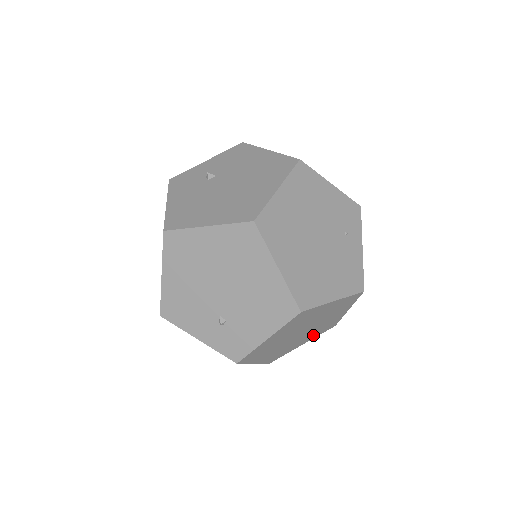
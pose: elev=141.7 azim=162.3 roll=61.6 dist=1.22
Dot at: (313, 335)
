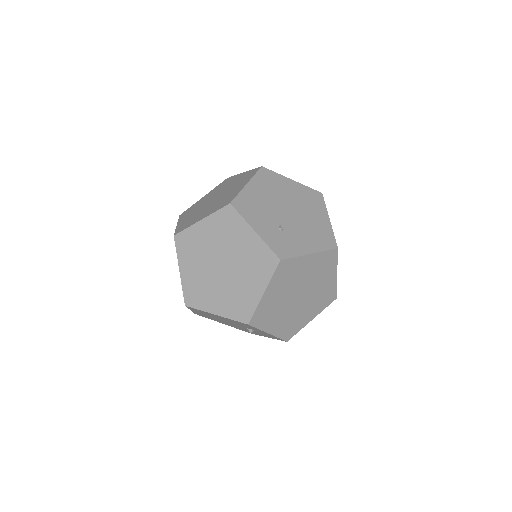
Dot at: (282, 327)
